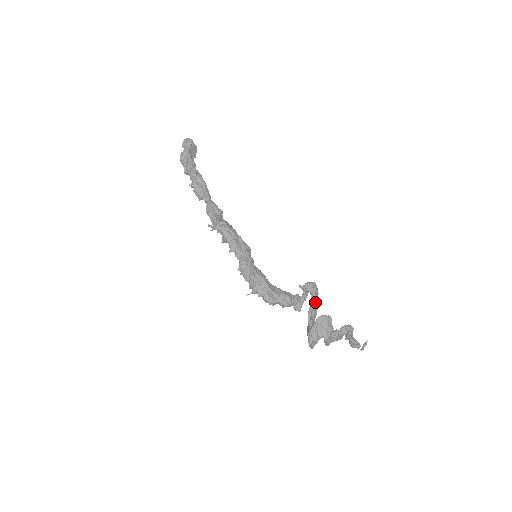
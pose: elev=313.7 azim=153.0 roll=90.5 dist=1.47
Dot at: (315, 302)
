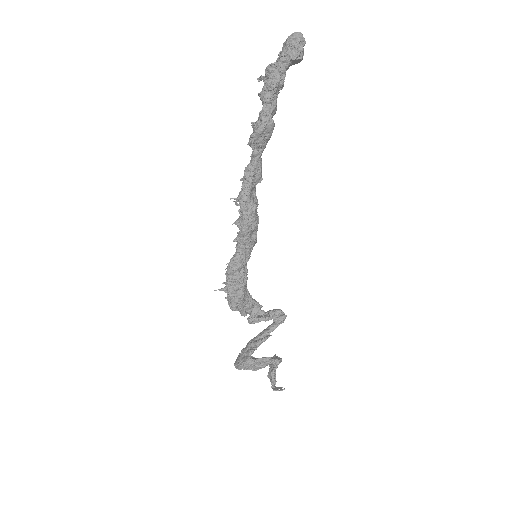
Dot at: (272, 331)
